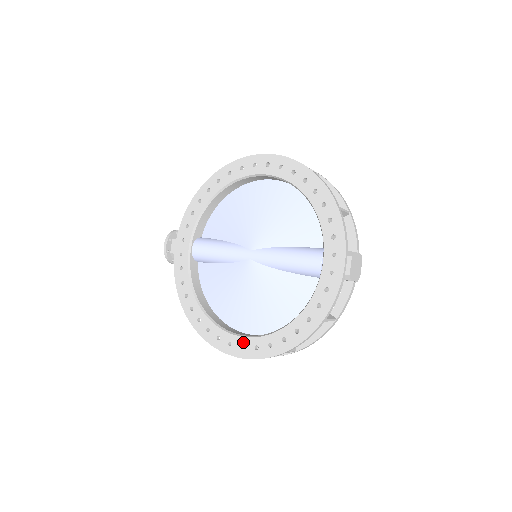
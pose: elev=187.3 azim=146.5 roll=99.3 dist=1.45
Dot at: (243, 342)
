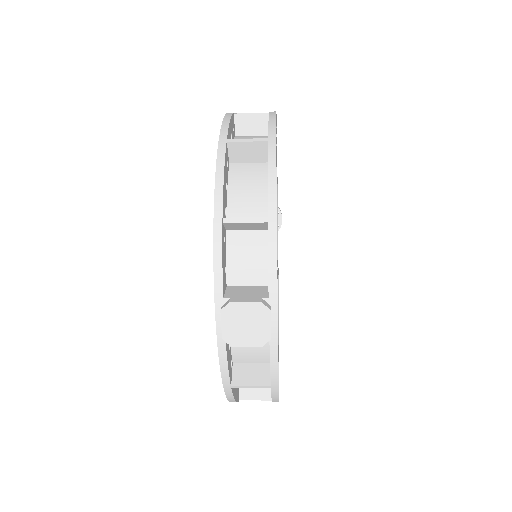
Dot at: occluded
